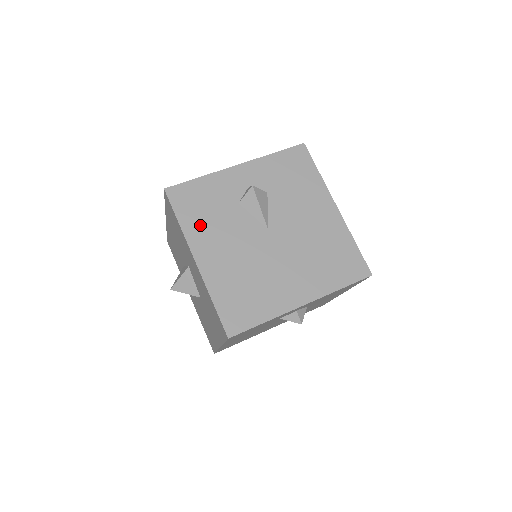
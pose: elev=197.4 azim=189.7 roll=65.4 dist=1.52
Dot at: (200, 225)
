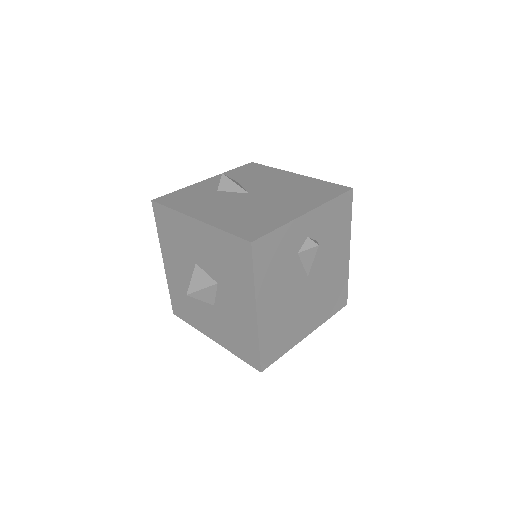
Dot at: (268, 279)
